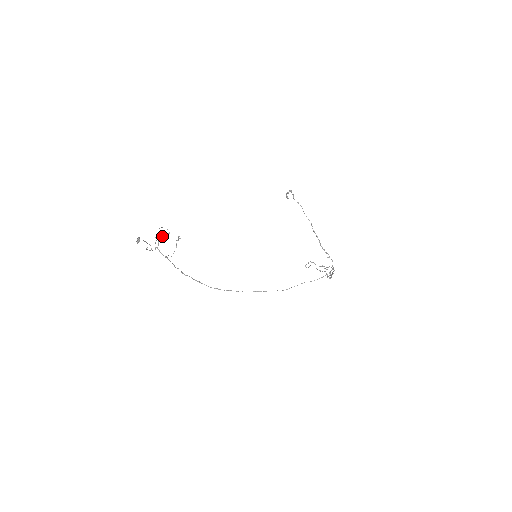
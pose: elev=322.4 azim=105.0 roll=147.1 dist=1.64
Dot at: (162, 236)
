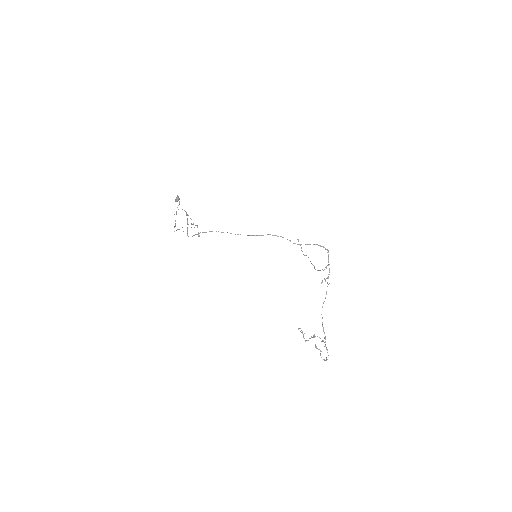
Dot at: (191, 219)
